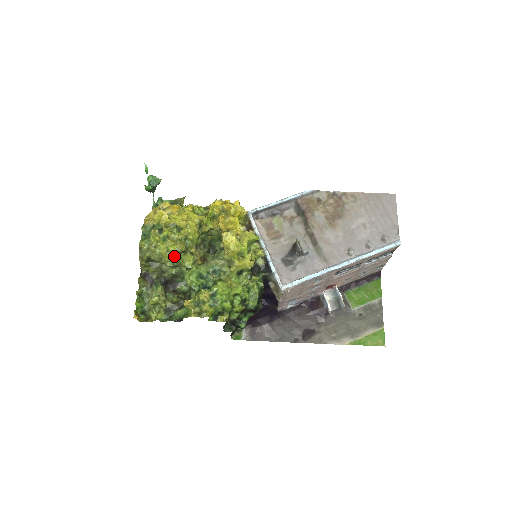
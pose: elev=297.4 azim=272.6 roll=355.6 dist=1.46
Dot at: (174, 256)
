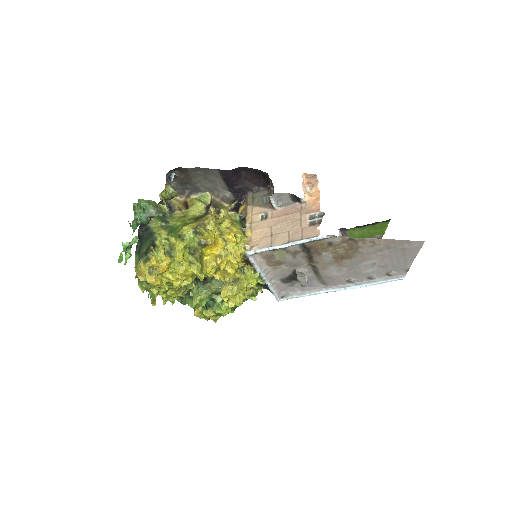
Dot at: occluded
